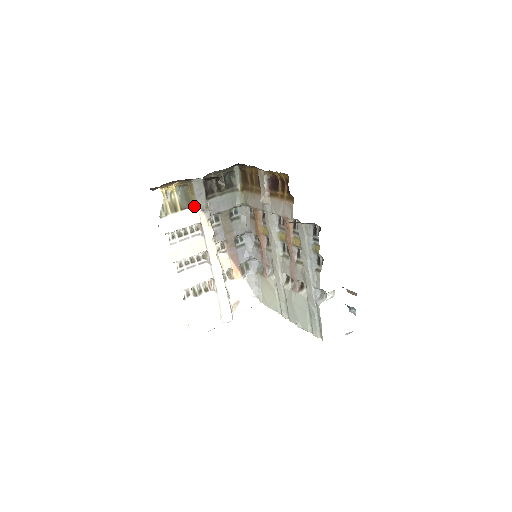
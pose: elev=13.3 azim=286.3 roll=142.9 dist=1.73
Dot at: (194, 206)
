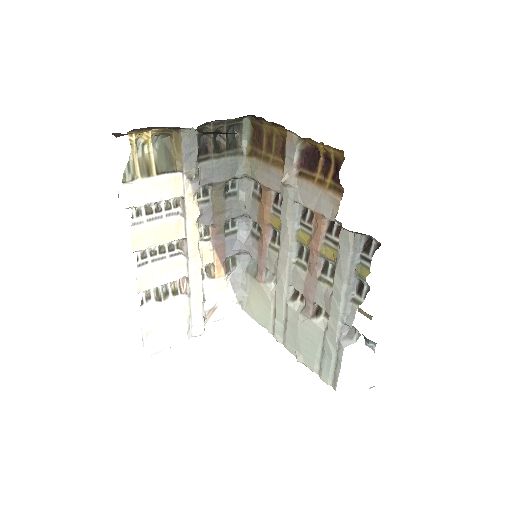
Dot at: (178, 170)
